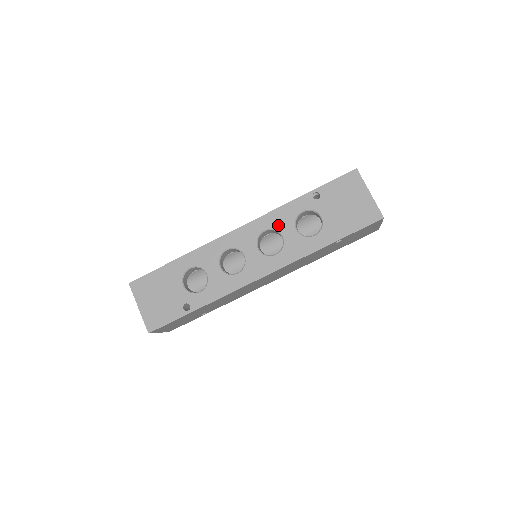
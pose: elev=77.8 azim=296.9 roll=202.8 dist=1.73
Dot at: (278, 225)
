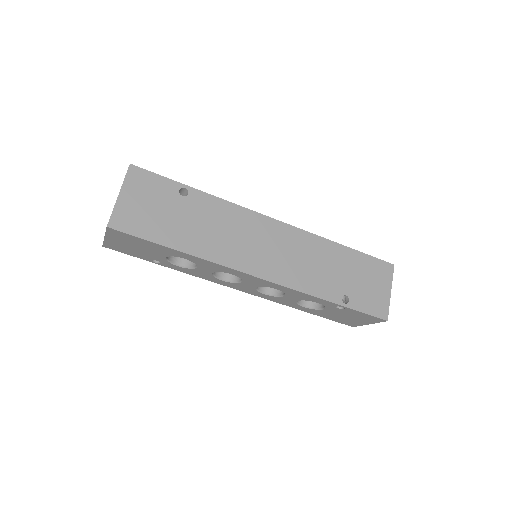
Dot at: (290, 295)
